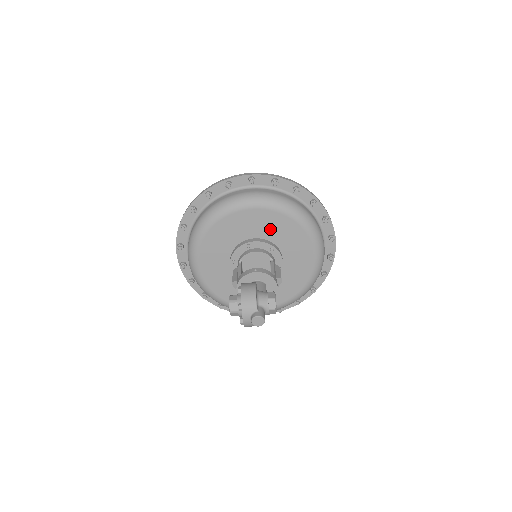
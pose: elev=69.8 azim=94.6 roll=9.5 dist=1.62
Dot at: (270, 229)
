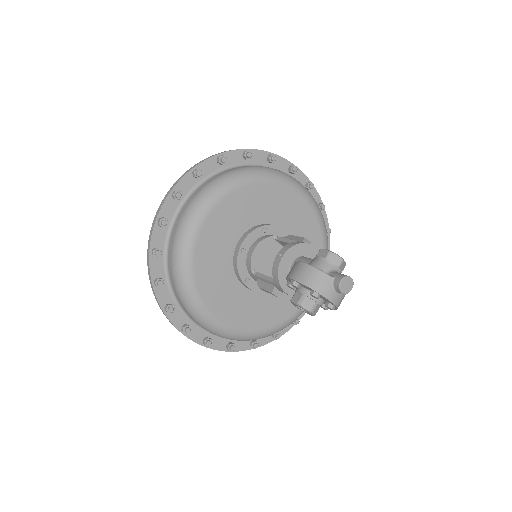
Dot at: (242, 215)
